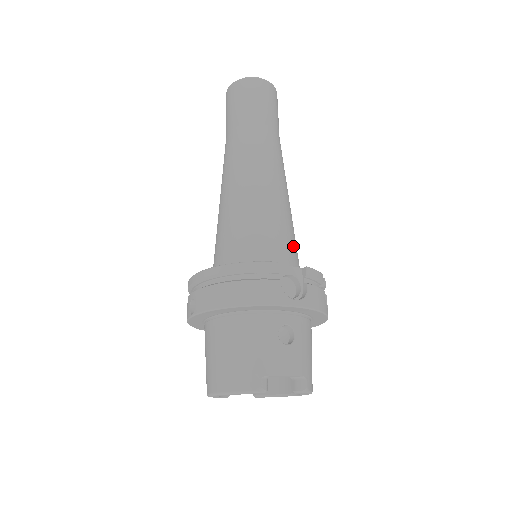
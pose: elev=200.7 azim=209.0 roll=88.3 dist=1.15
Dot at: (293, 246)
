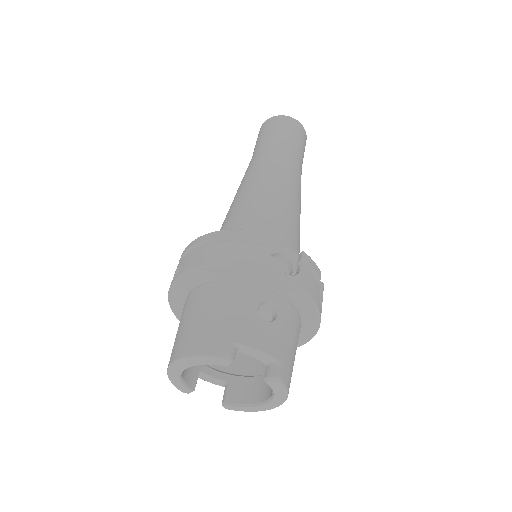
Dot at: (295, 246)
